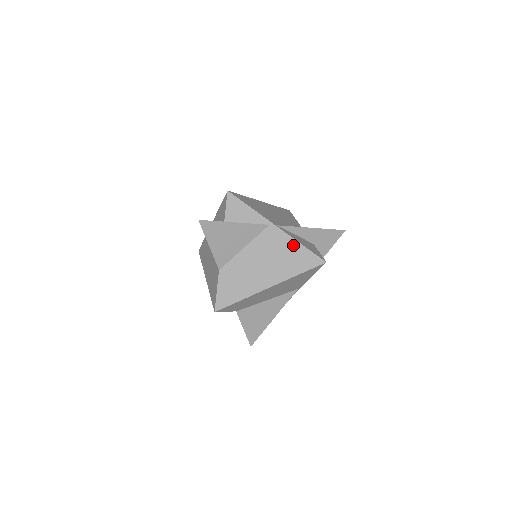
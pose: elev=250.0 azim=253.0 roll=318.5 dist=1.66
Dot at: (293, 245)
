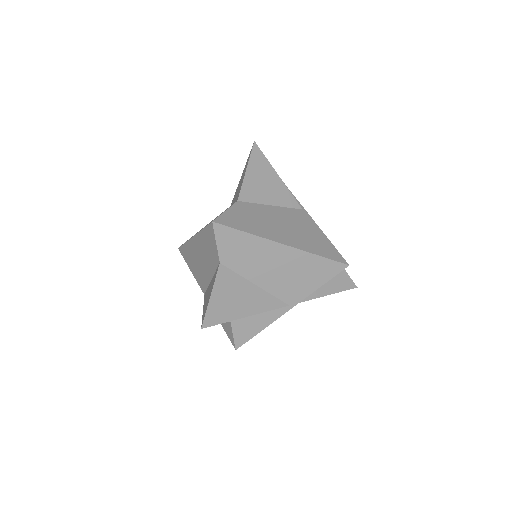
Dot at: (320, 234)
